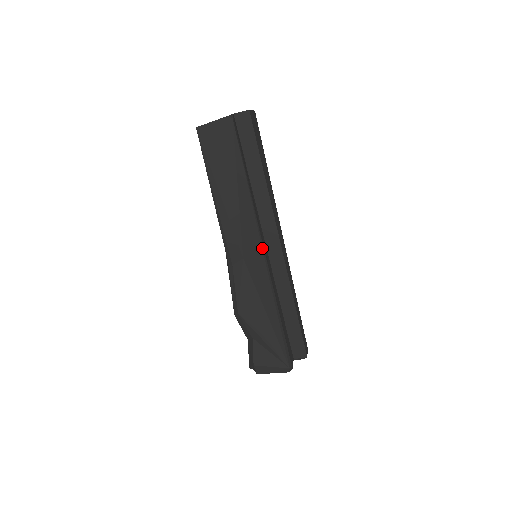
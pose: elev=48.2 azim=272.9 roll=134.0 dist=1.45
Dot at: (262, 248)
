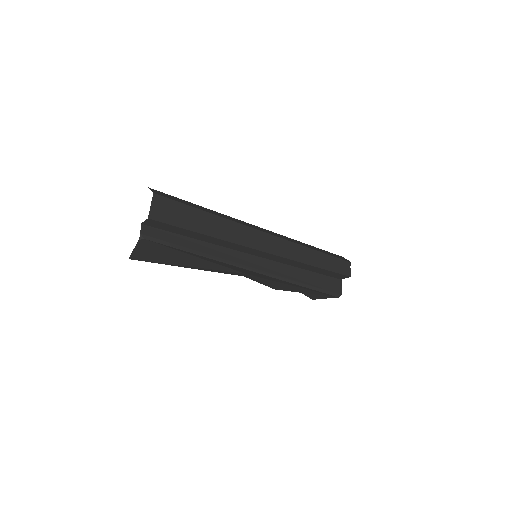
Dot at: (252, 271)
